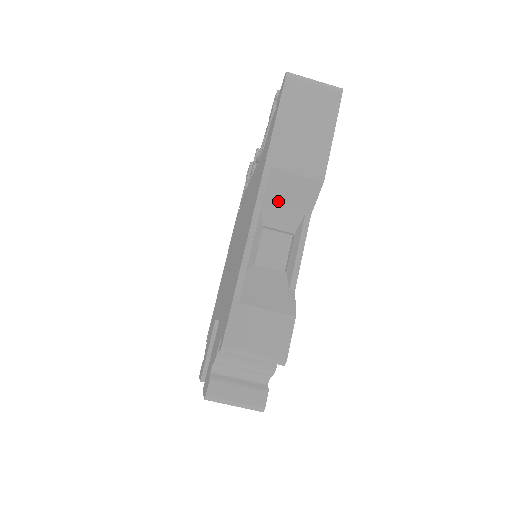
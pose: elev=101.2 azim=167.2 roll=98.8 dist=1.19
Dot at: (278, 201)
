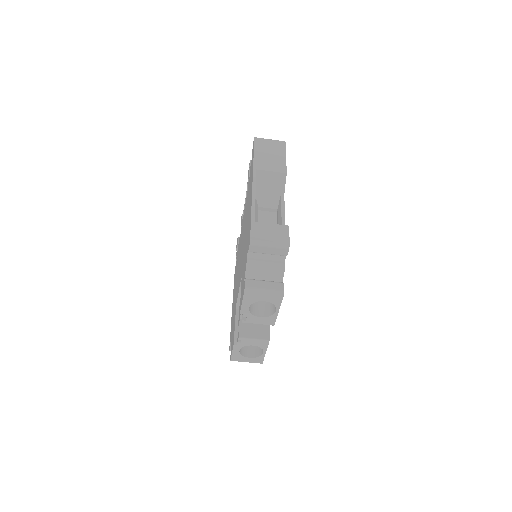
Dot at: (264, 189)
